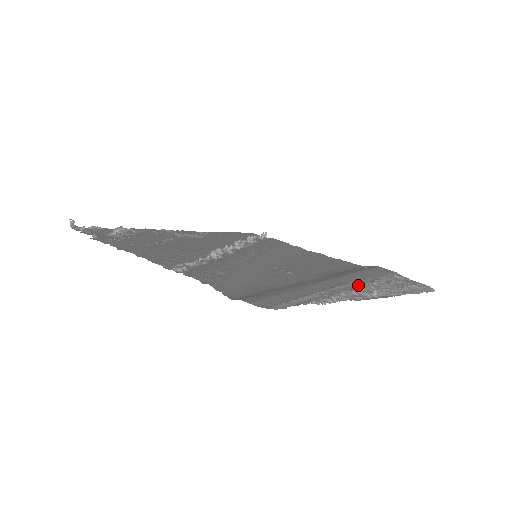
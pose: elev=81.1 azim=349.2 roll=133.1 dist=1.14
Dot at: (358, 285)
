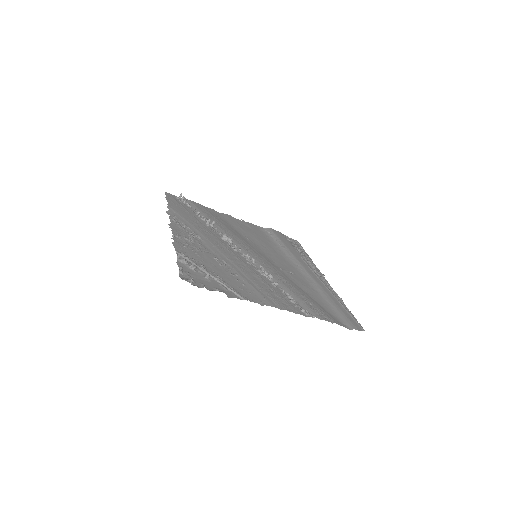
Dot at: (317, 273)
